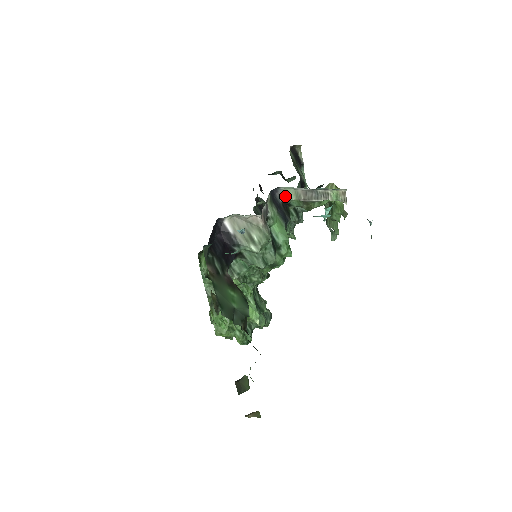
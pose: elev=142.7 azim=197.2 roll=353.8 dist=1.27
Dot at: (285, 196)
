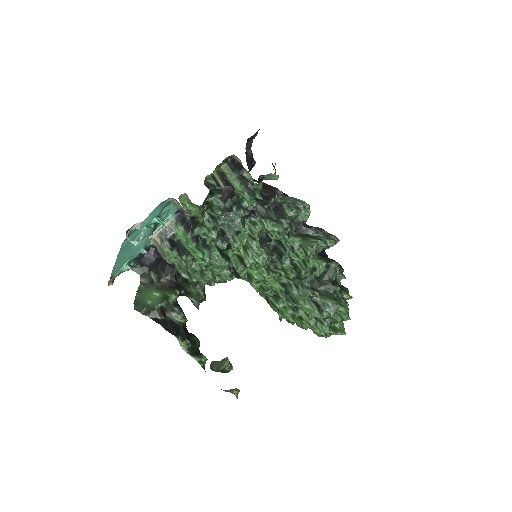
Dot at: occluded
